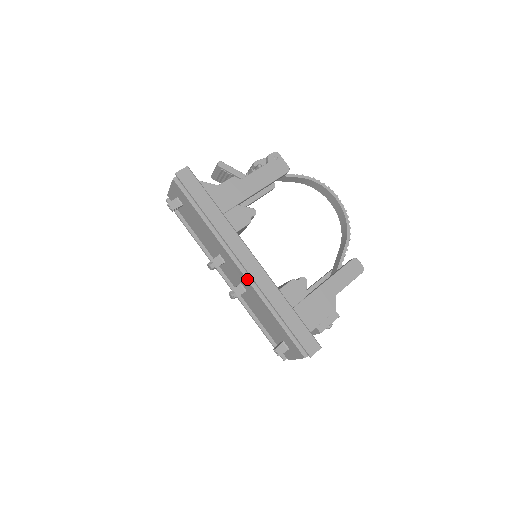
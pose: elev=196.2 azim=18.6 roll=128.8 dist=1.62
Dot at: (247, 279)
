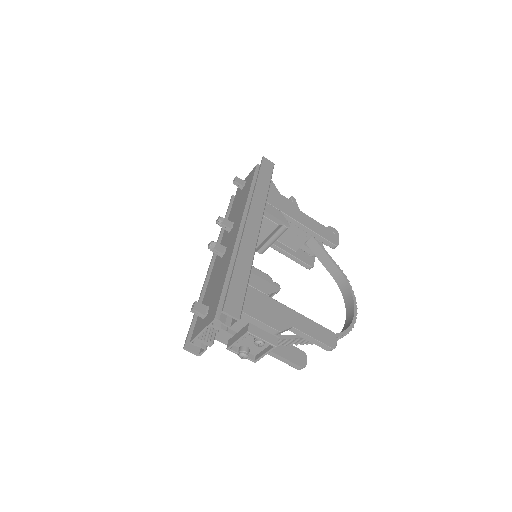
Dot at: (237, 237)
